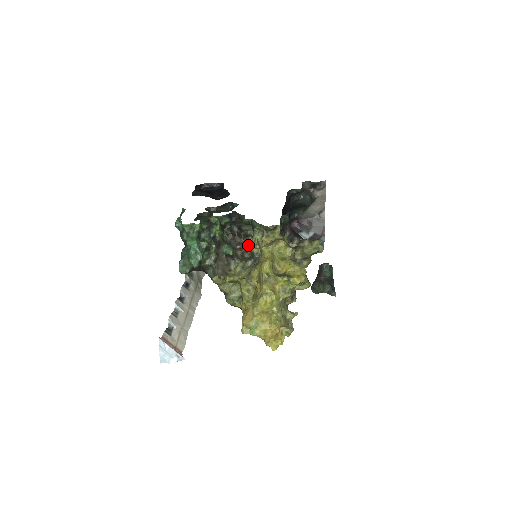
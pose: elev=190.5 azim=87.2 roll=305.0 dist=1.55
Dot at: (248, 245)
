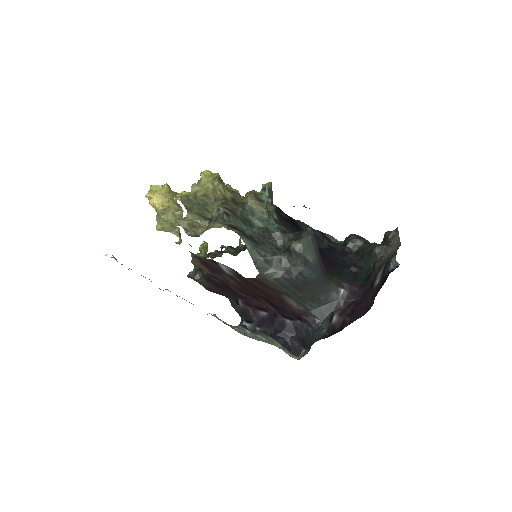
Dot at: (240, 240)
